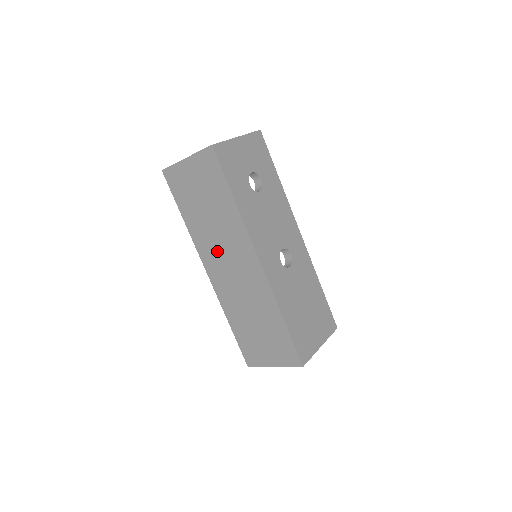
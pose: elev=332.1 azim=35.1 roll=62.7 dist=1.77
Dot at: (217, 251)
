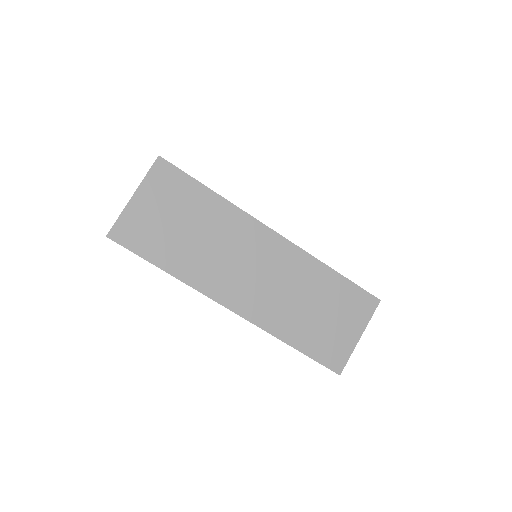
Dot at: (228, 269)
